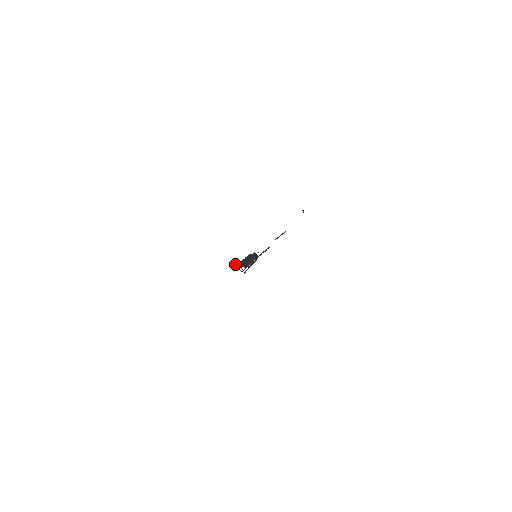
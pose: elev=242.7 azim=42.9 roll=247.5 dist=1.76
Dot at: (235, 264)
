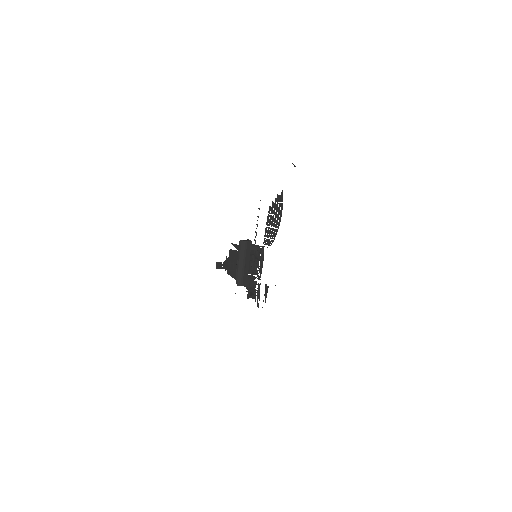
Dot at: (224, 267)
